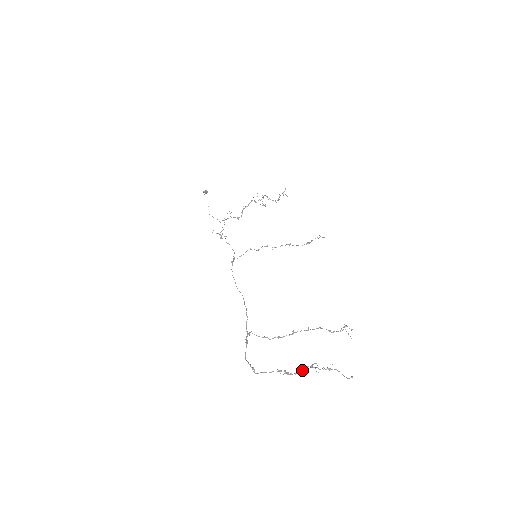
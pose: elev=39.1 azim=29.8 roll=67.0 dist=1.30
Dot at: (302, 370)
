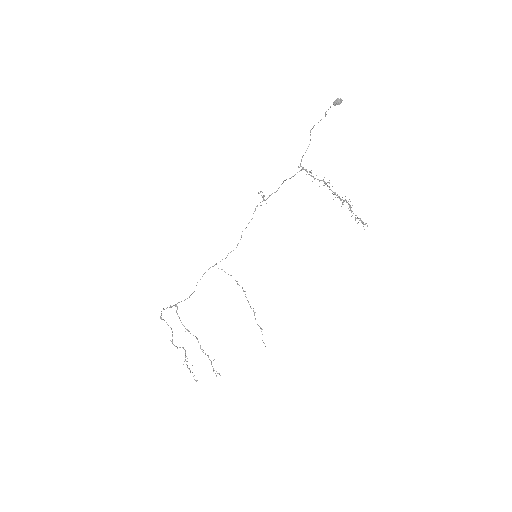
Dot at: (183, 348)
